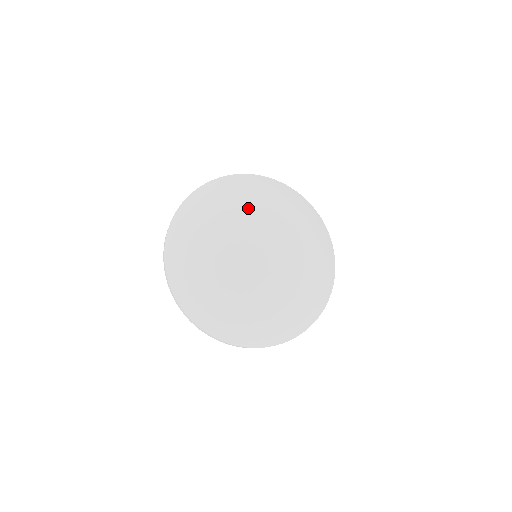
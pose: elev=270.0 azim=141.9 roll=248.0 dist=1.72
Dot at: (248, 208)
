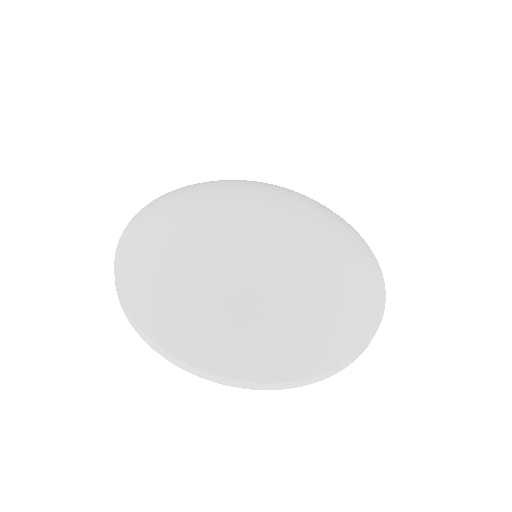
Dot at: (287, 197)
